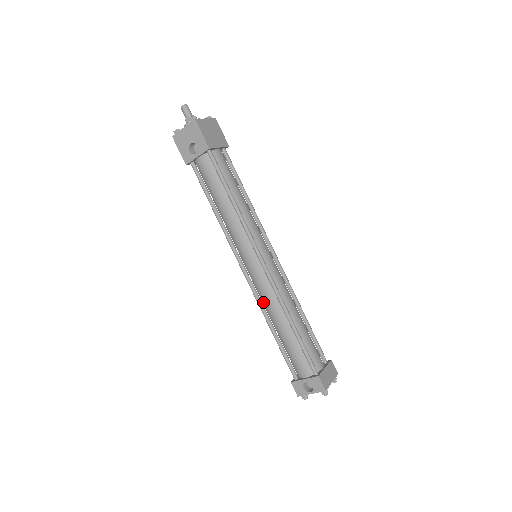
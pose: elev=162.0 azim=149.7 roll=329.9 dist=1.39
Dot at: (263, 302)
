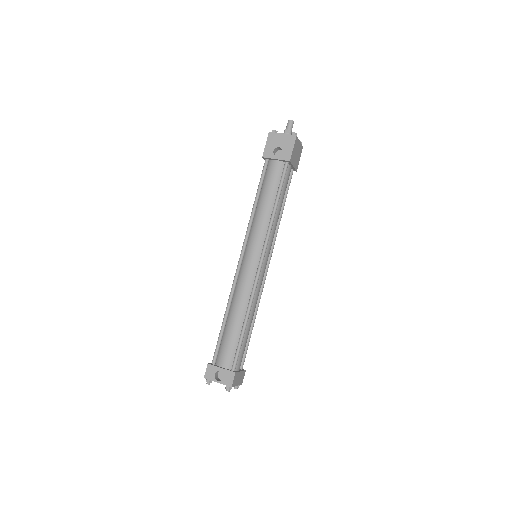
Dot at: (236, 291)
